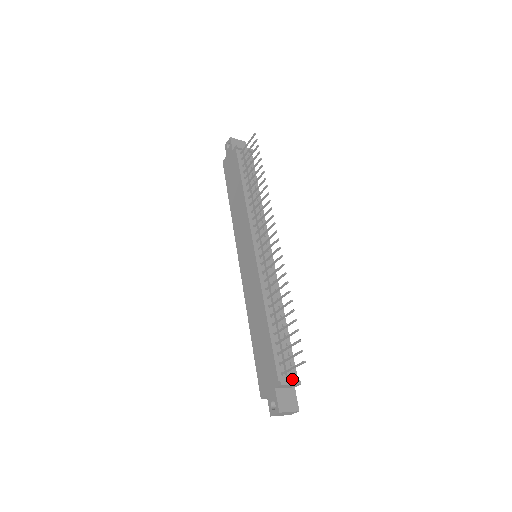
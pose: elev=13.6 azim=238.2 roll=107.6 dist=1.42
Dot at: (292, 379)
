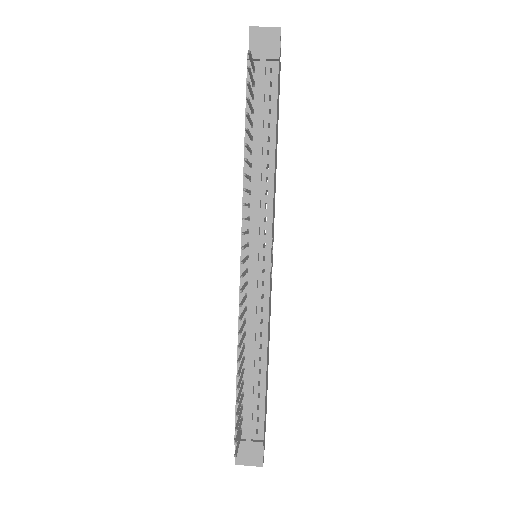
Dot at: (255, 438)
